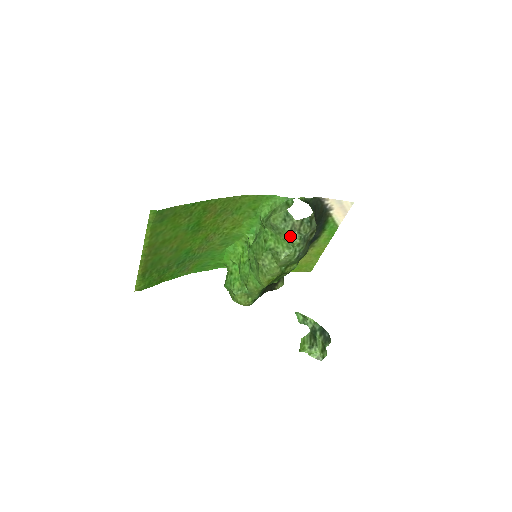
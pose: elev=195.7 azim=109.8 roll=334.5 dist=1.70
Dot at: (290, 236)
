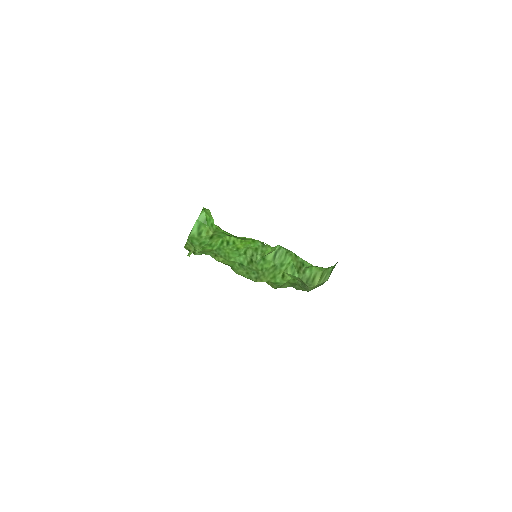
Dot at: occluded
